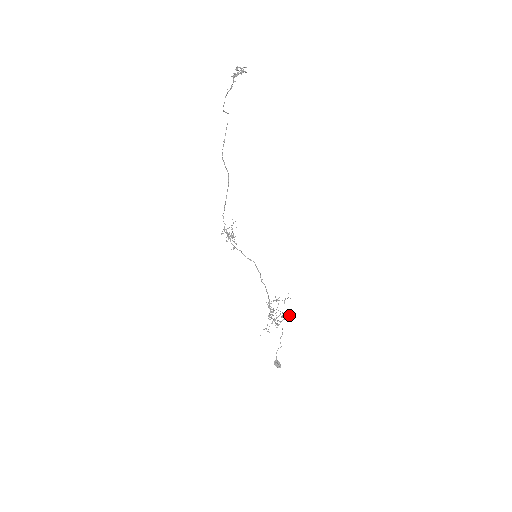
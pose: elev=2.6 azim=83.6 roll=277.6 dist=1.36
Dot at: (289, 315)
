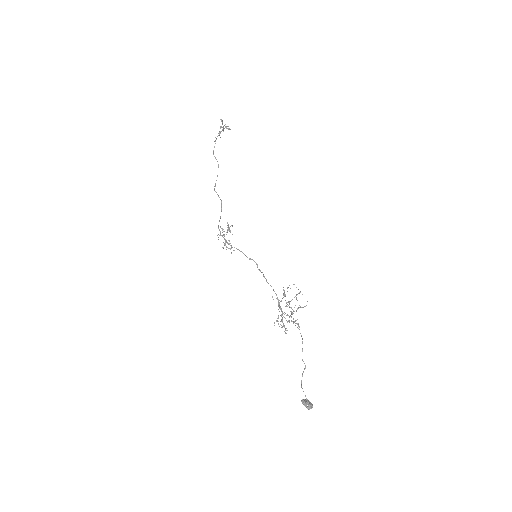
Dot at: (305, 306)
